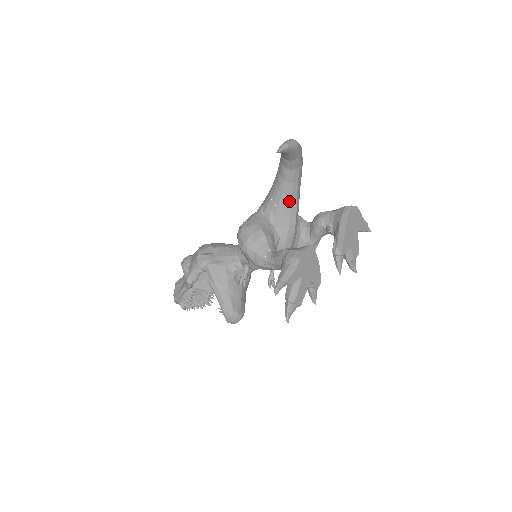
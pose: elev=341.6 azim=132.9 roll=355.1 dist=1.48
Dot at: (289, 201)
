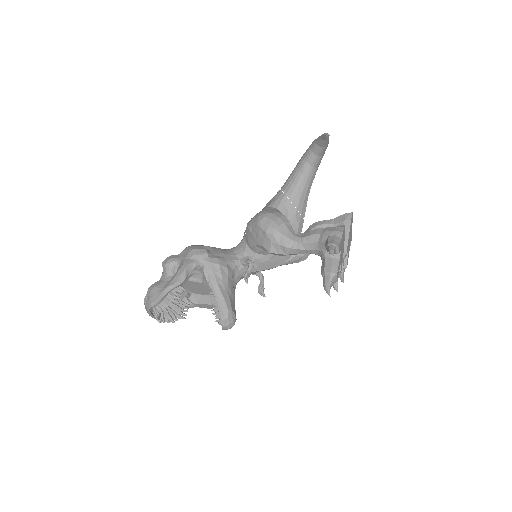
Dot at: (303, 199)
